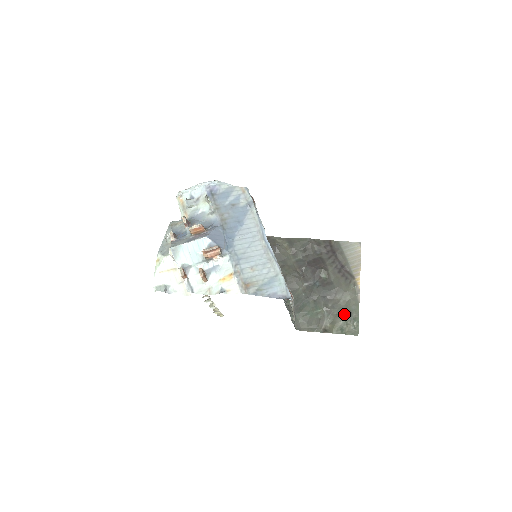
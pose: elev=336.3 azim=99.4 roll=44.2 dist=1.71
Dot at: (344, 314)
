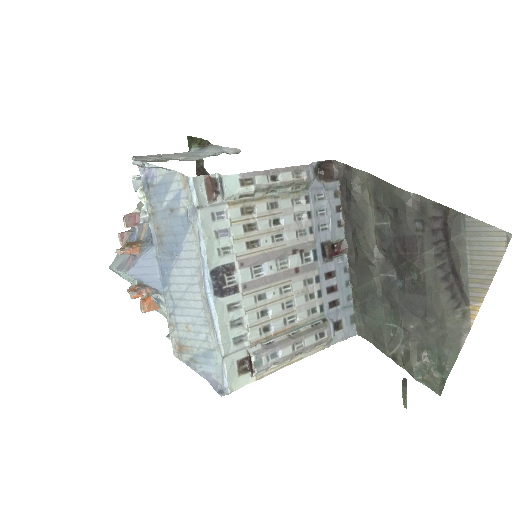
Dot at: (428, 353)
